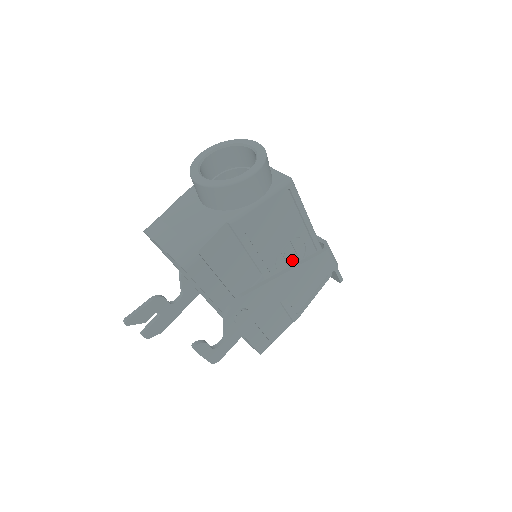
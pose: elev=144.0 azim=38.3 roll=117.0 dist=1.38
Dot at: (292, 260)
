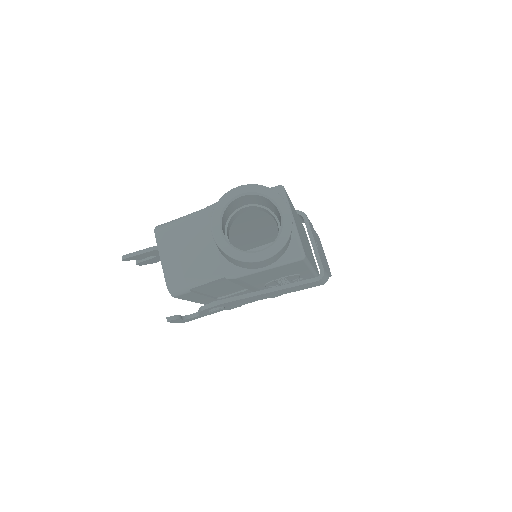
Dot at: (282, 281)
